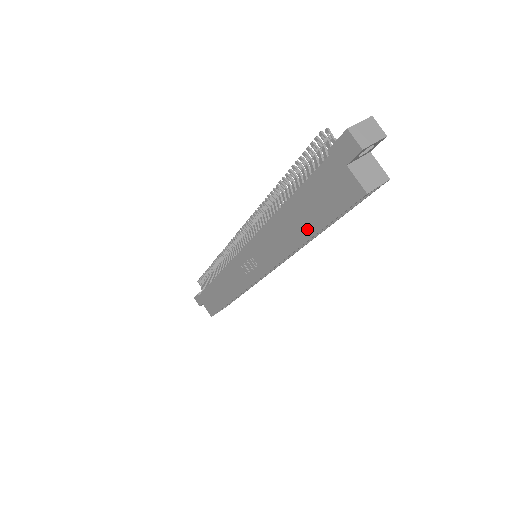
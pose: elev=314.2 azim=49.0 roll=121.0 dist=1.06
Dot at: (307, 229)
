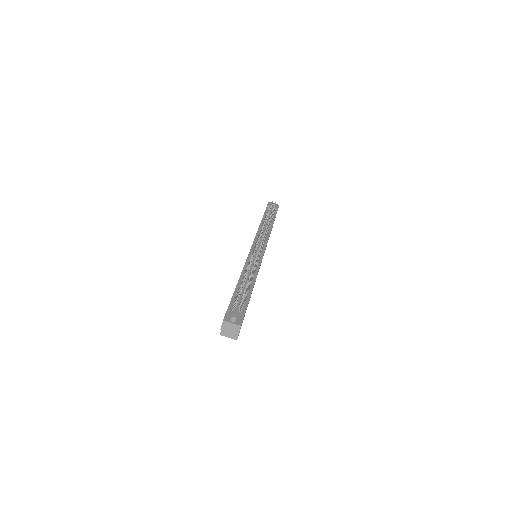
Dot at: occluded
